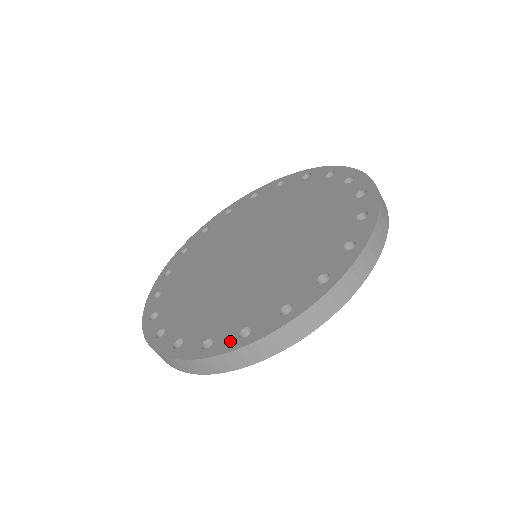
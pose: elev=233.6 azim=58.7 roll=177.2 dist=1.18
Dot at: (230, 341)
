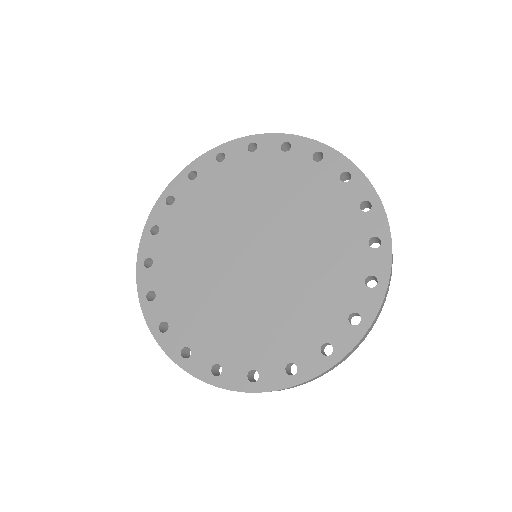
Dot at: (239, 379)
